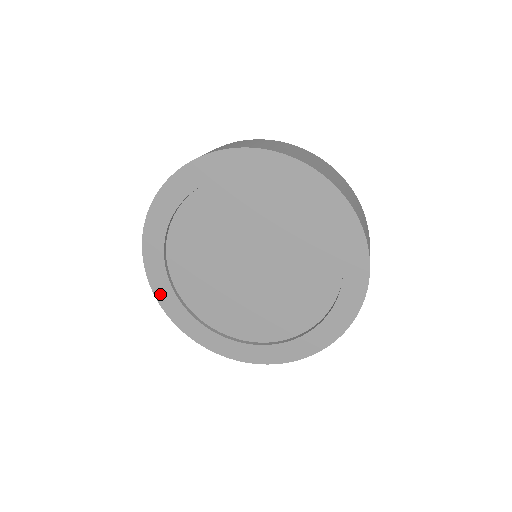
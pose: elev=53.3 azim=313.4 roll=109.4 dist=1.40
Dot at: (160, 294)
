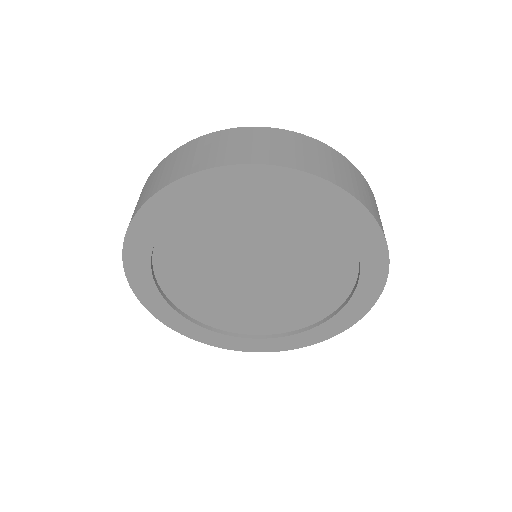
Dot at: (152, 307)
